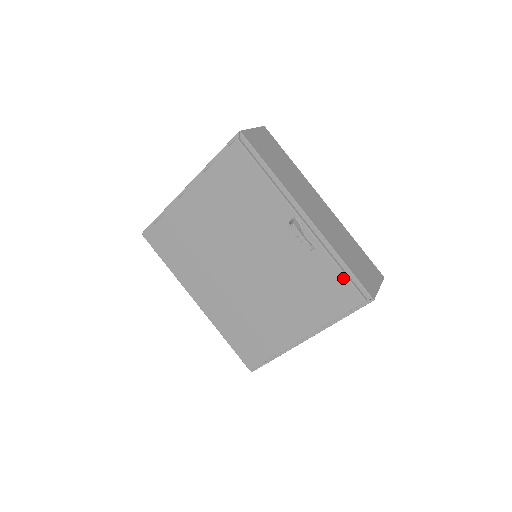
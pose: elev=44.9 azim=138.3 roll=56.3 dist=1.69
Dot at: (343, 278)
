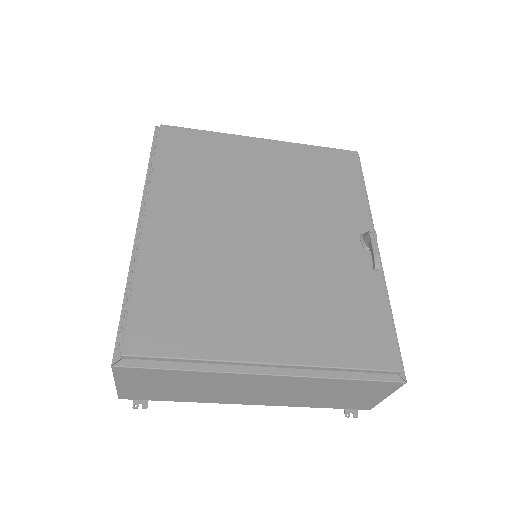
Dot at: (388, 325)
